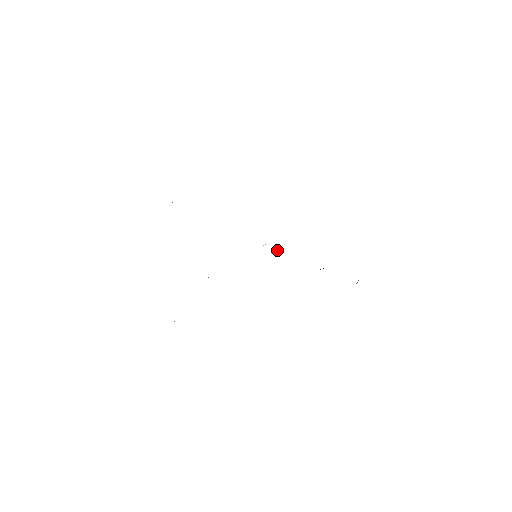
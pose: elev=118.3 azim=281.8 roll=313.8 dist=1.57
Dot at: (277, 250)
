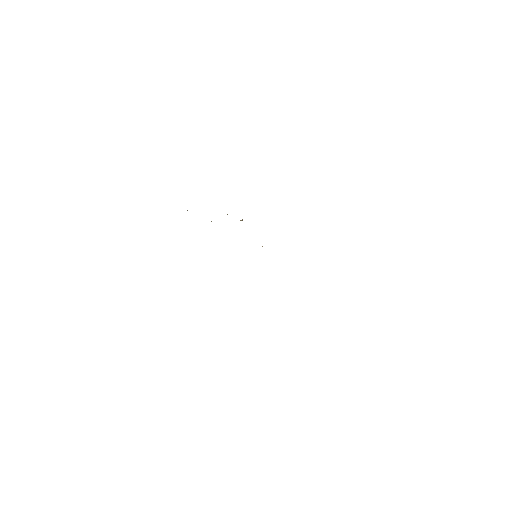
Dot at: occluded
